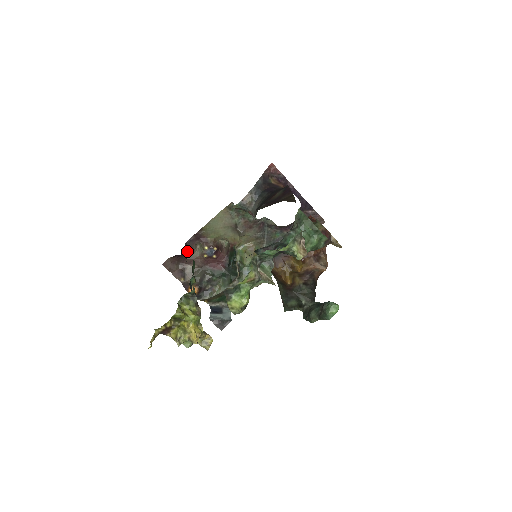
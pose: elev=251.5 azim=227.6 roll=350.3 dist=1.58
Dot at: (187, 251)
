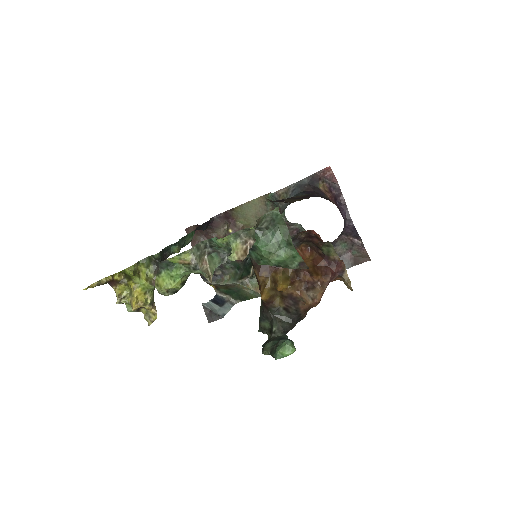
Dot at: (212, 226)
